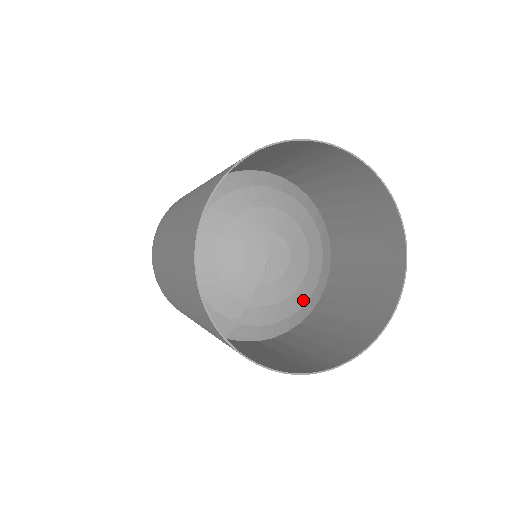
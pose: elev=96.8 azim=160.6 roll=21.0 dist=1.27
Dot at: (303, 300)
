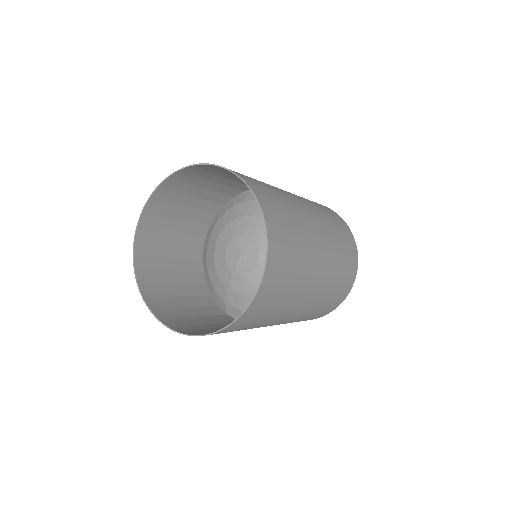
Dot at: occluded
